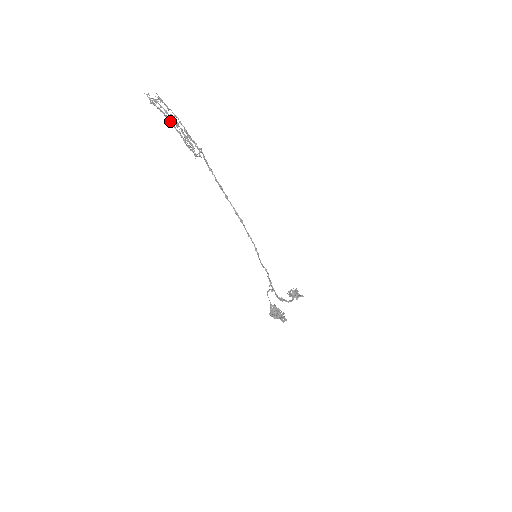
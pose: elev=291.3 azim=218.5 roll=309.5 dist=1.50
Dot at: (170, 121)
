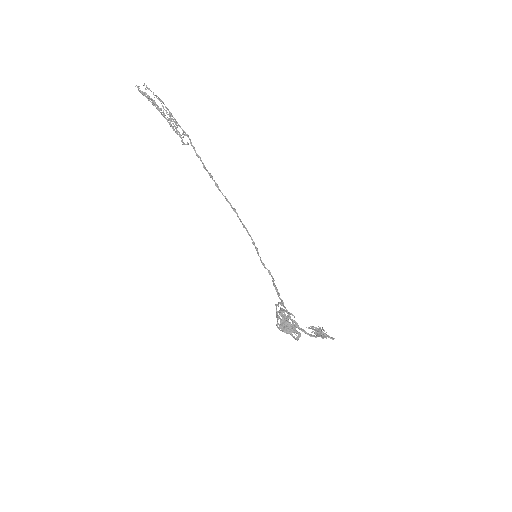
Dot at: (157, 108)
